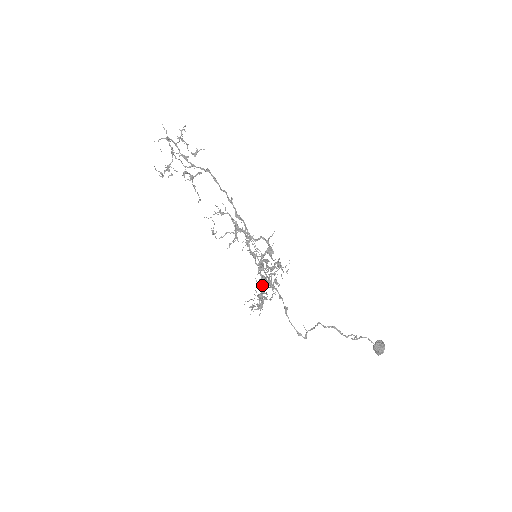
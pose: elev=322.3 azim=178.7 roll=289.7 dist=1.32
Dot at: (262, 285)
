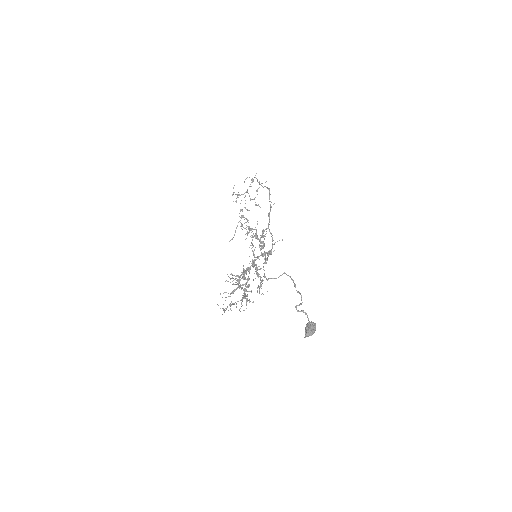
Dot at: (248, 269)
